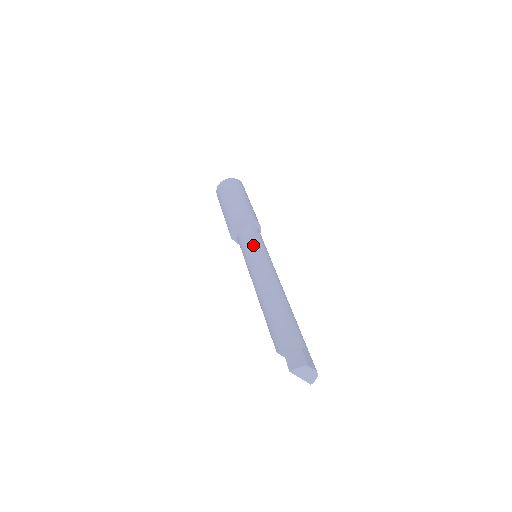
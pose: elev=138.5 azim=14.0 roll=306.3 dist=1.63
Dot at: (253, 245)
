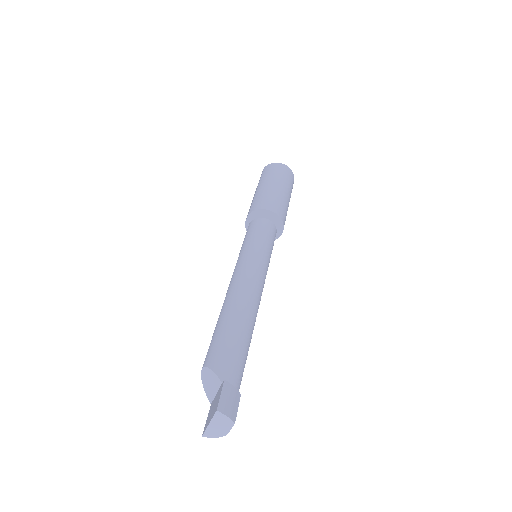
Dot at: (267, 246)
